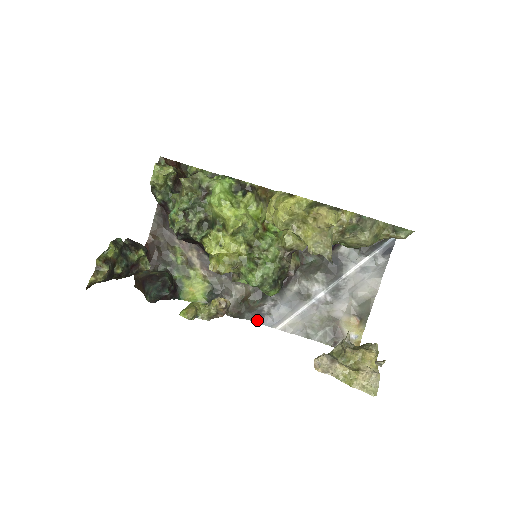
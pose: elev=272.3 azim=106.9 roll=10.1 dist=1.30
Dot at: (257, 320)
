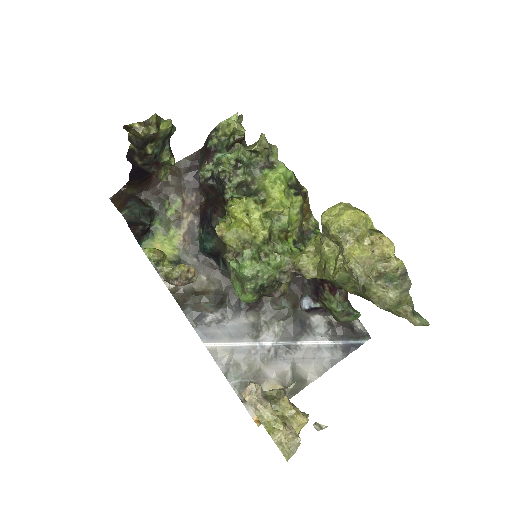
Dot at: (193, 322)
